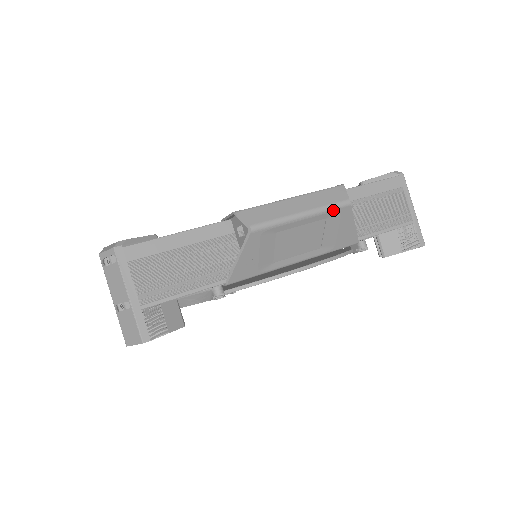
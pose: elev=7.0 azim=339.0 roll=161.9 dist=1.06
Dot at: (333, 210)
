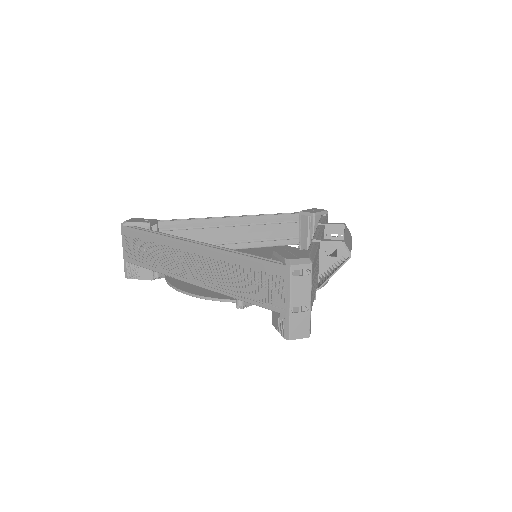
Dot at: occluded
